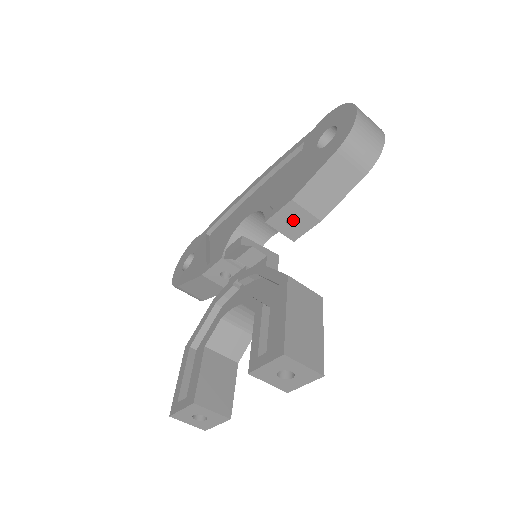
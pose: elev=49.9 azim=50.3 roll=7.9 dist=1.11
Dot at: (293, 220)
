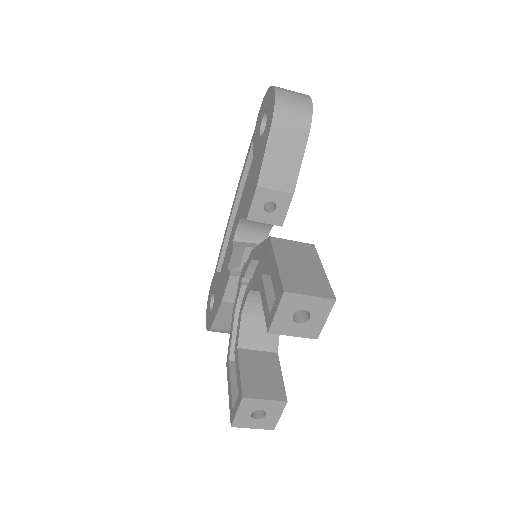
Dot at: (271, 207)
